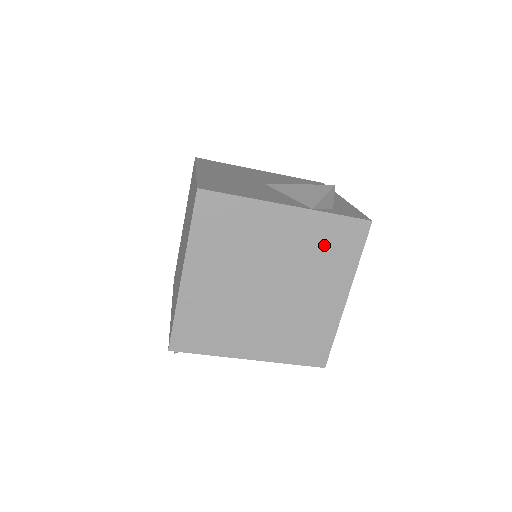
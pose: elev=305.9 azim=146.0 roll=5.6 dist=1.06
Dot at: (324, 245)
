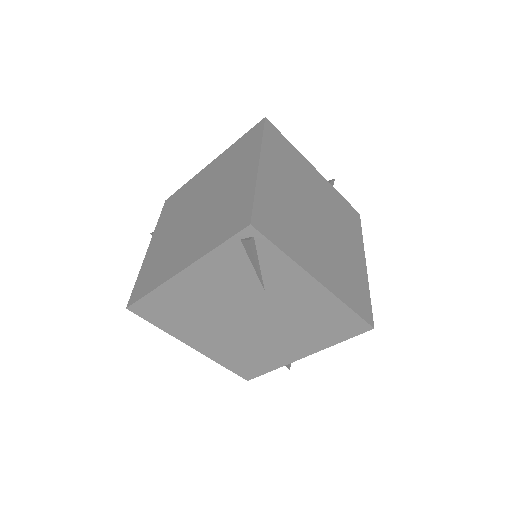
Dot at: (341, 211)
